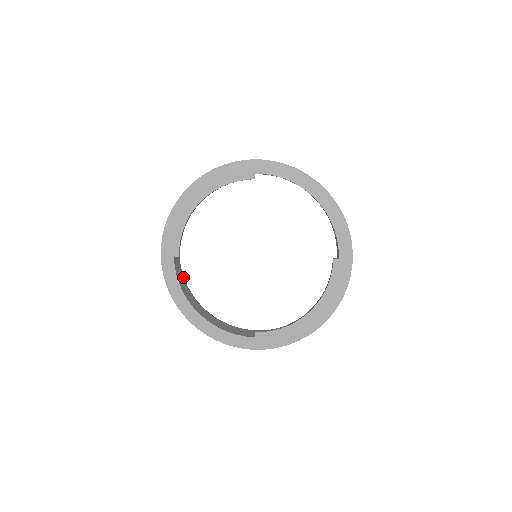
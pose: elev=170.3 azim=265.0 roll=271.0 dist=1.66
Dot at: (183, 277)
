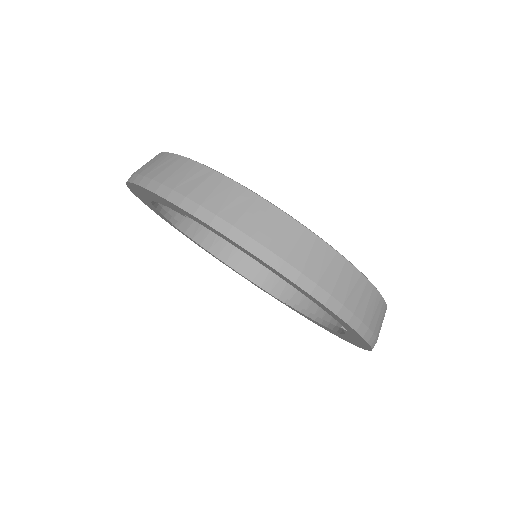
Dot at: occluded
